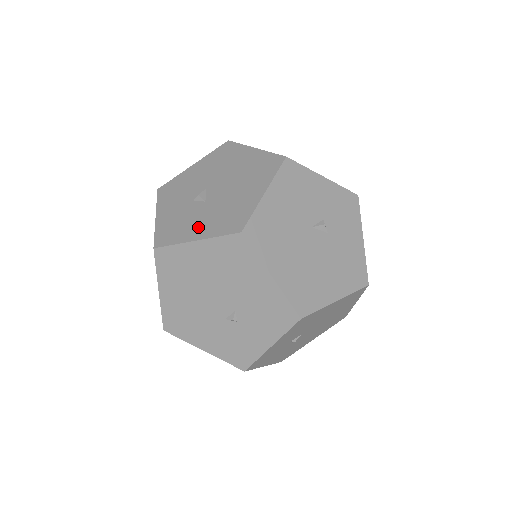
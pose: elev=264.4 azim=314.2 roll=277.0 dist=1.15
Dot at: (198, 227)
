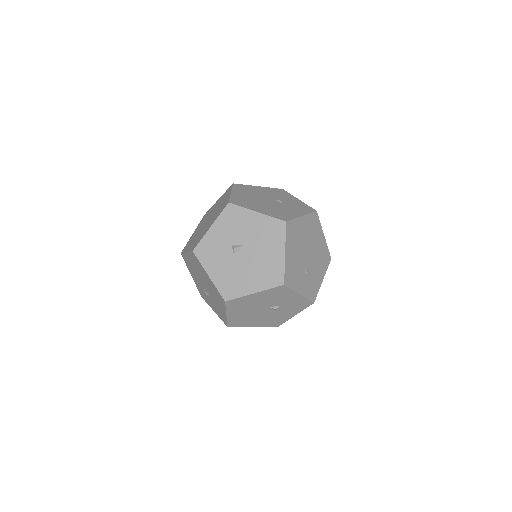
Dot at: (217, 269)
